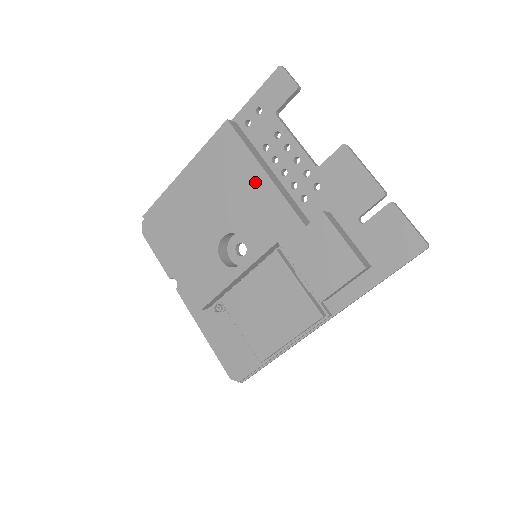
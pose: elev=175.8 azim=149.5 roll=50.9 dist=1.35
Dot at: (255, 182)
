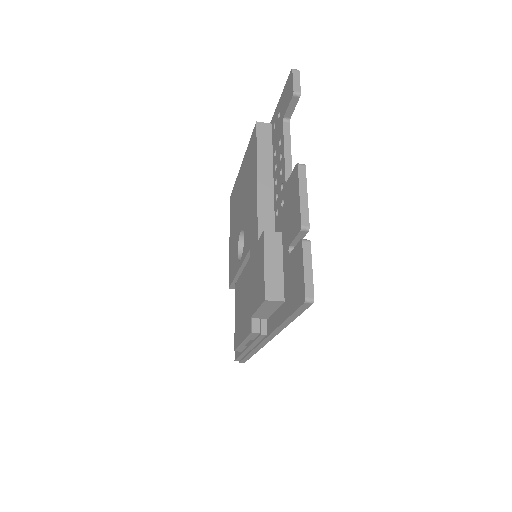
Dot at: (253, 187)
